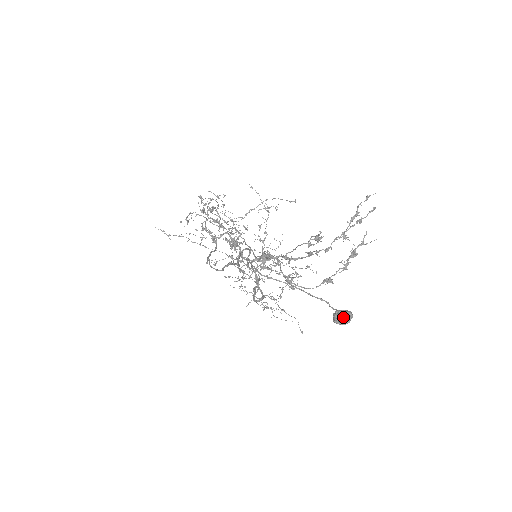
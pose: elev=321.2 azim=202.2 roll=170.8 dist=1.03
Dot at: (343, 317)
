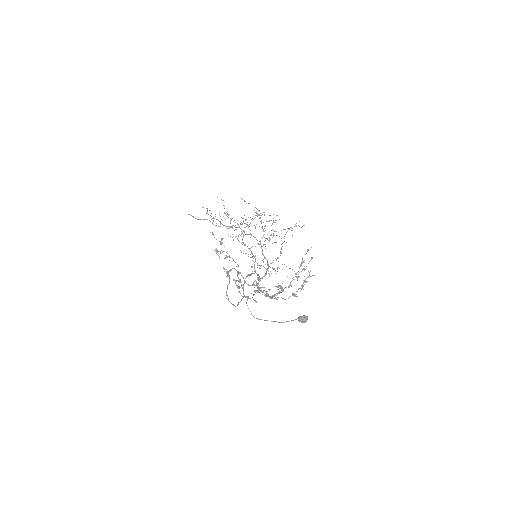
Dot at: (302, 321)
